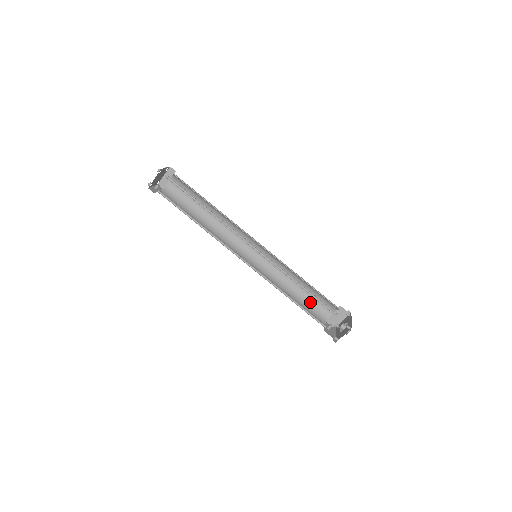
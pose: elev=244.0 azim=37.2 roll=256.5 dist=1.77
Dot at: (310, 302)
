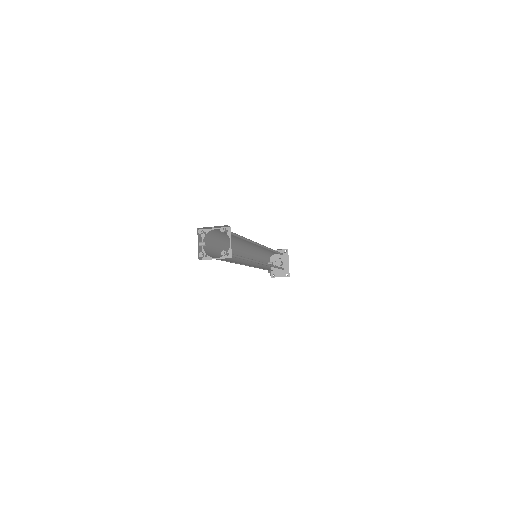
Dot at: (268, 253)
